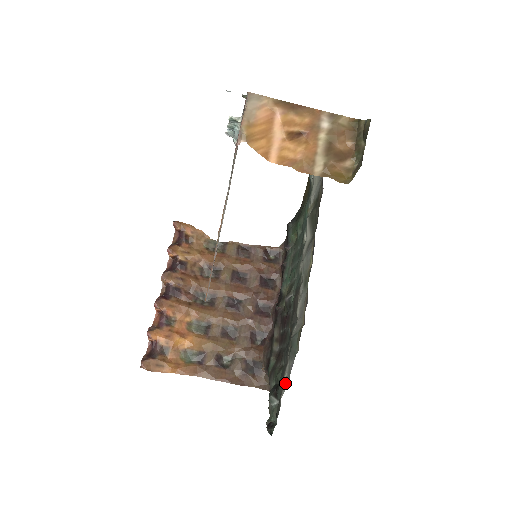
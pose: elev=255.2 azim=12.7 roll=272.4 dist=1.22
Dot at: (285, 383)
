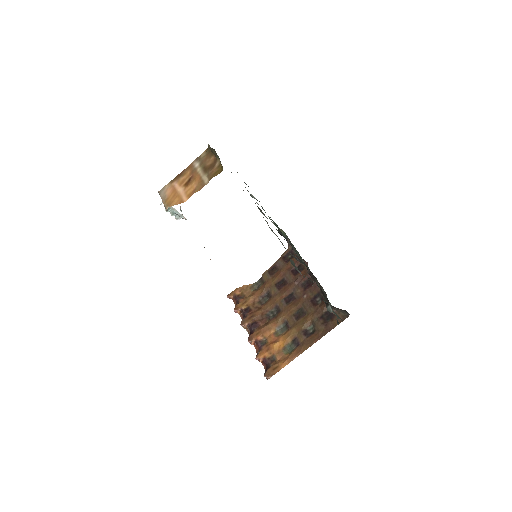
Dot at: occluded
